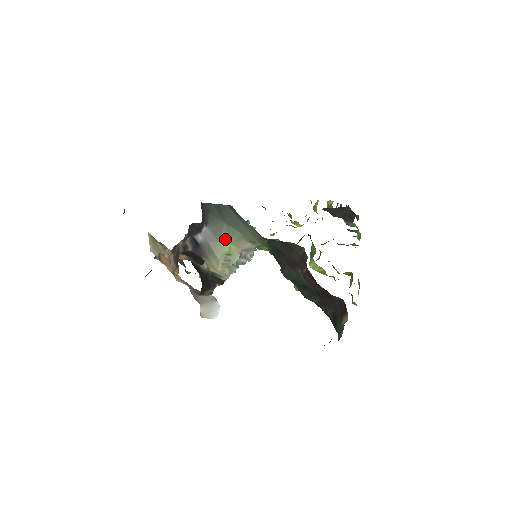
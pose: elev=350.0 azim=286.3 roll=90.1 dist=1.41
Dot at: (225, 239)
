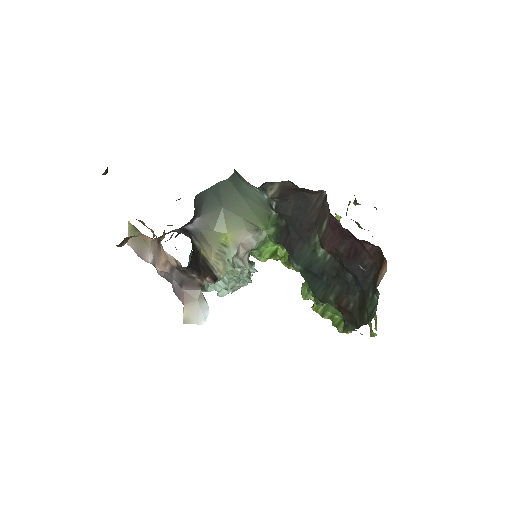
Dot at: (221, 227)
